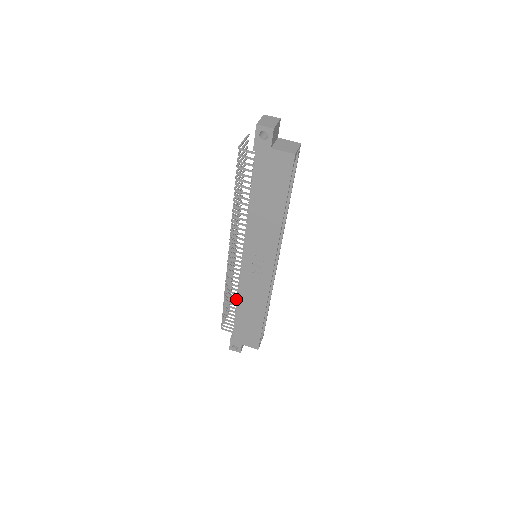
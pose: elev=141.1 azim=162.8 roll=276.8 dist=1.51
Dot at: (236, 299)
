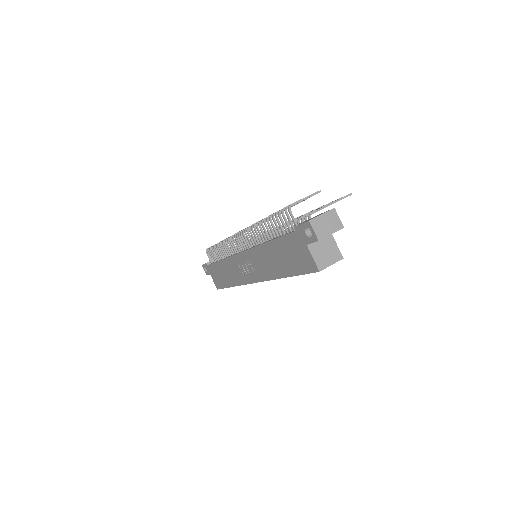
Dot at: occluded
